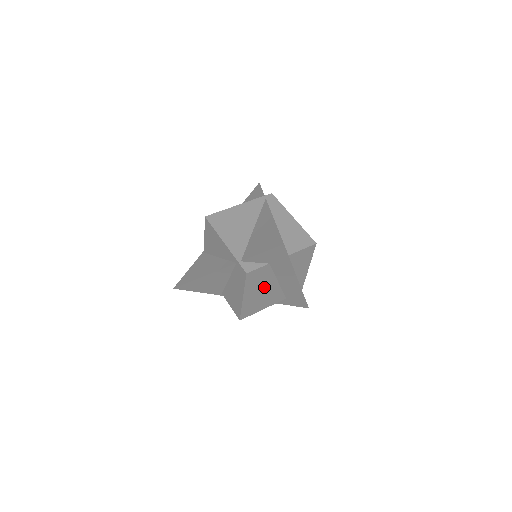
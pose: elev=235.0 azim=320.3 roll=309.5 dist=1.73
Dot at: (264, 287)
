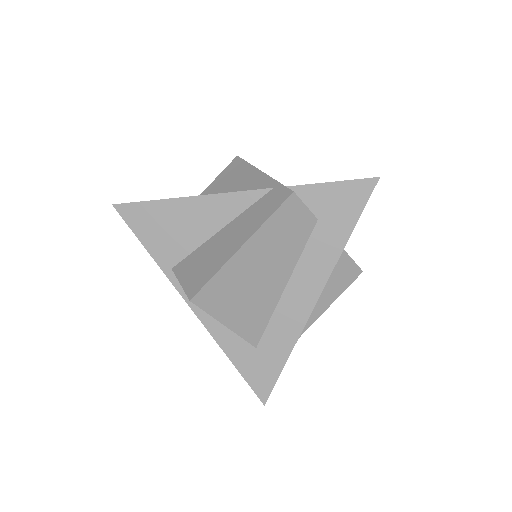
Dot at: (271, 267)
